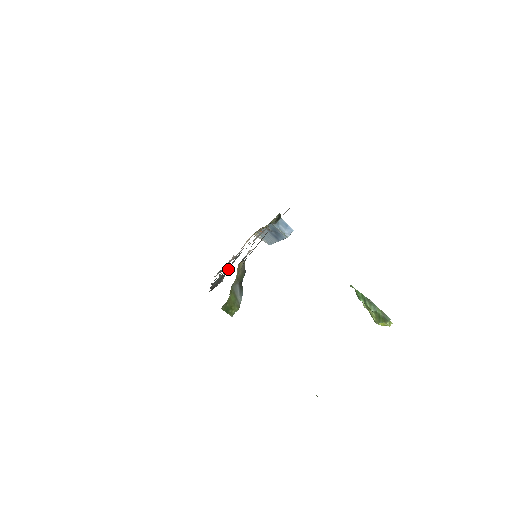
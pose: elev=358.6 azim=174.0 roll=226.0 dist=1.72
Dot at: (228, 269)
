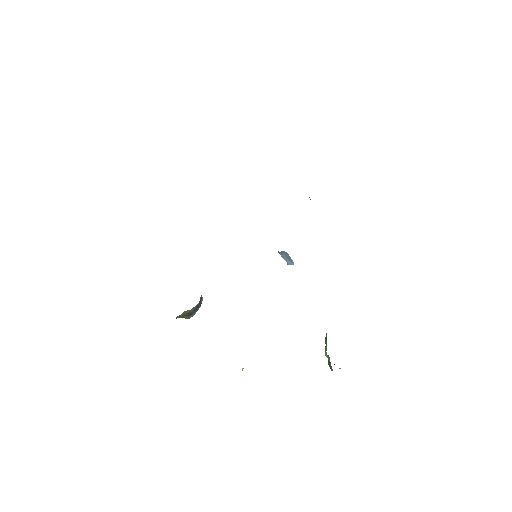
Dot at: occluded
